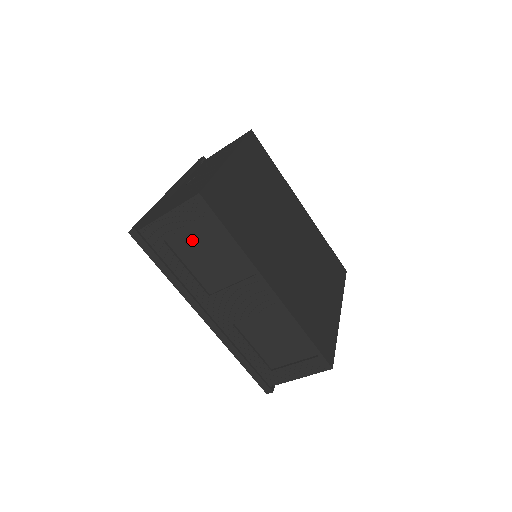
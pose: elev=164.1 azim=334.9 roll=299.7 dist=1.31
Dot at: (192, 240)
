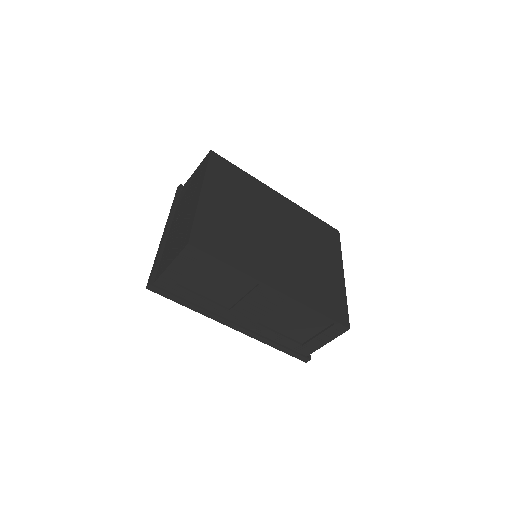
Dot at: (198, 276)
